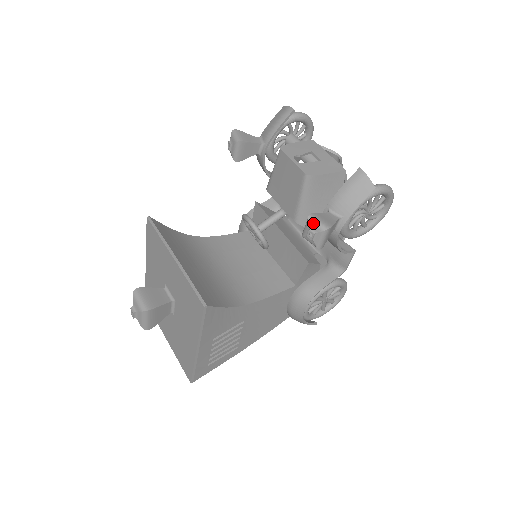
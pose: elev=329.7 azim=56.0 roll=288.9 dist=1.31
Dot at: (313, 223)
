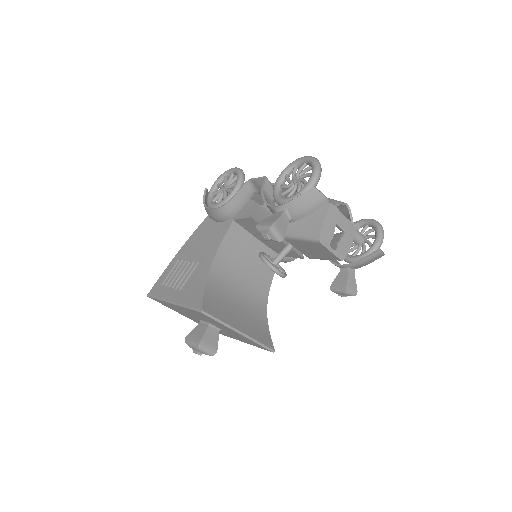
Dot at: (348, 294)
